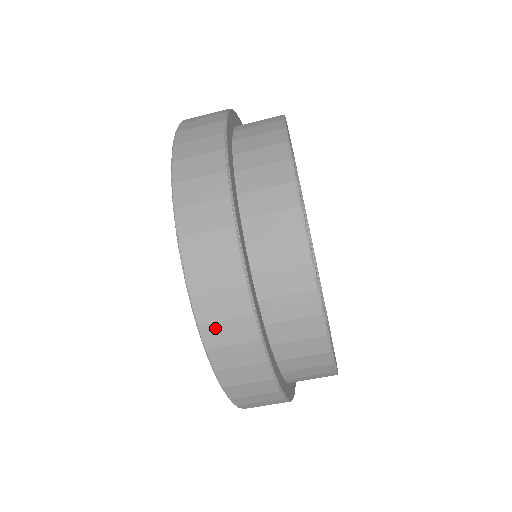
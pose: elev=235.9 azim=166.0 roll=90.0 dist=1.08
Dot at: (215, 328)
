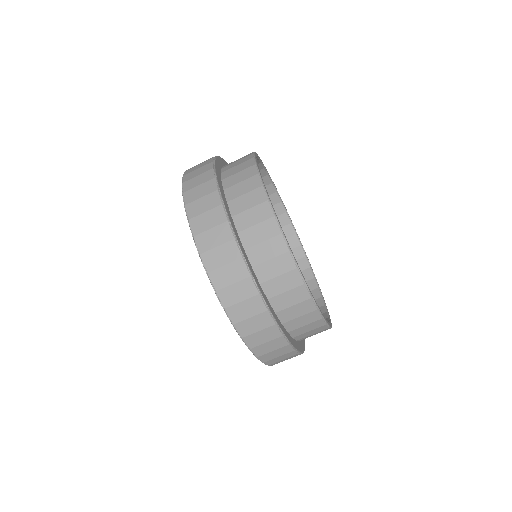
Dot at: (245, 324)
